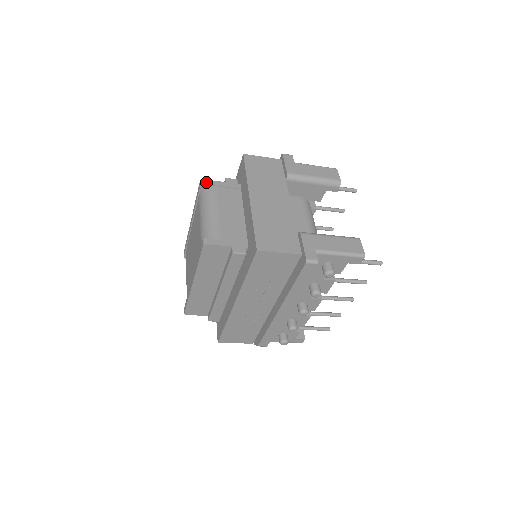
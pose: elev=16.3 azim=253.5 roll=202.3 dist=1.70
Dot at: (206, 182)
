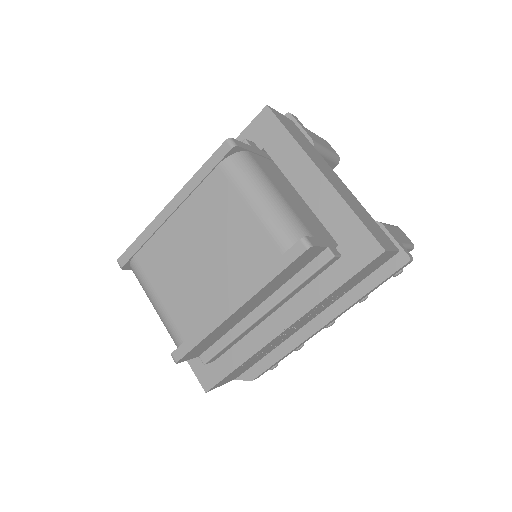
Dot at: (237, 143)
